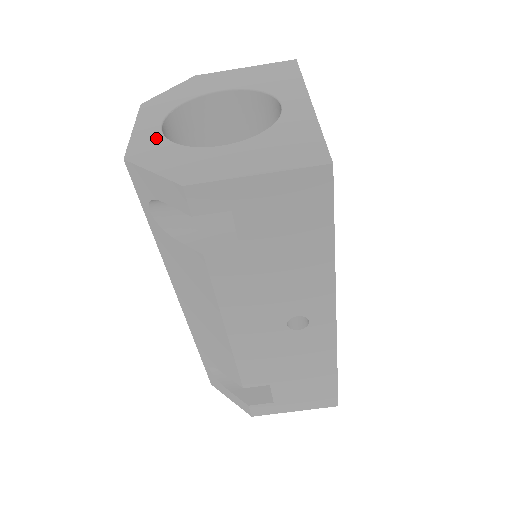
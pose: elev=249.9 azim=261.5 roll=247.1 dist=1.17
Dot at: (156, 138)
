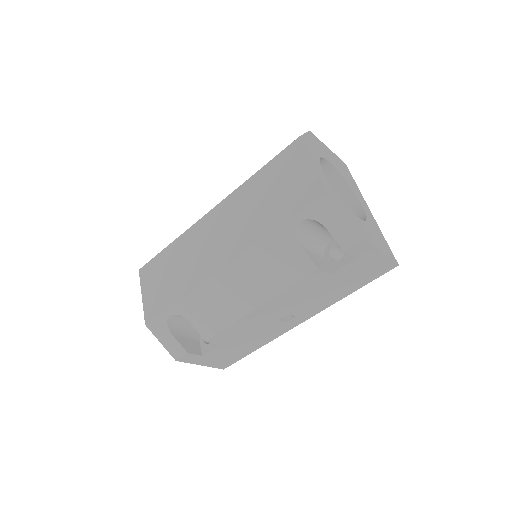
Dot at: (329, 184)
